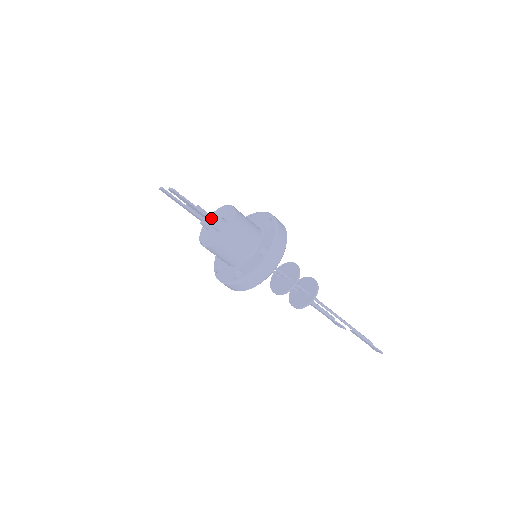
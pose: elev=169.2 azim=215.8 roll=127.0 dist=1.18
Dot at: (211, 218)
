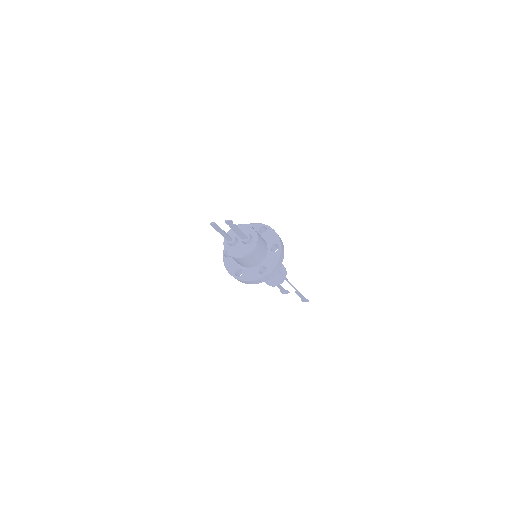
Dot at: (245, 235)
